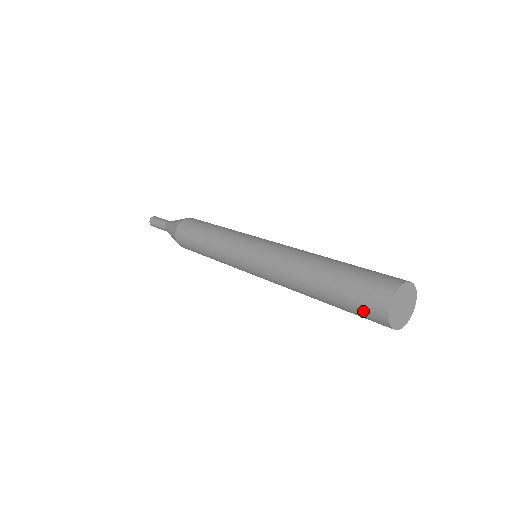
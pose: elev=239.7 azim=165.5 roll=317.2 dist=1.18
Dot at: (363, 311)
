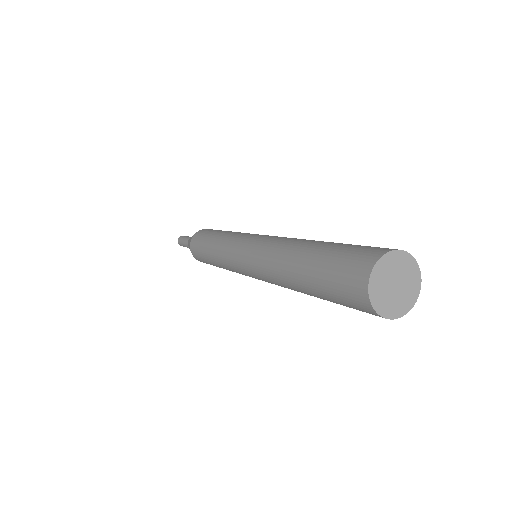
Dot at: occluded
